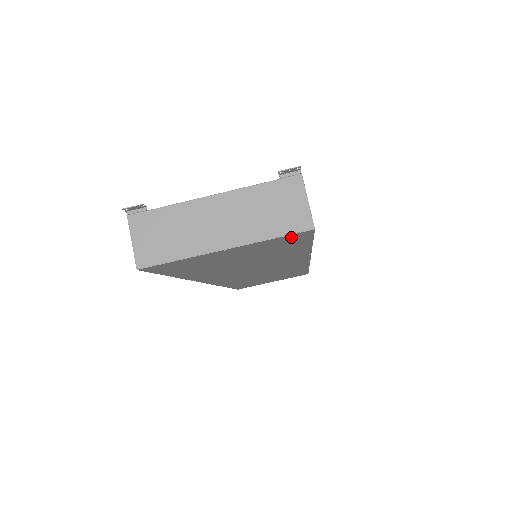
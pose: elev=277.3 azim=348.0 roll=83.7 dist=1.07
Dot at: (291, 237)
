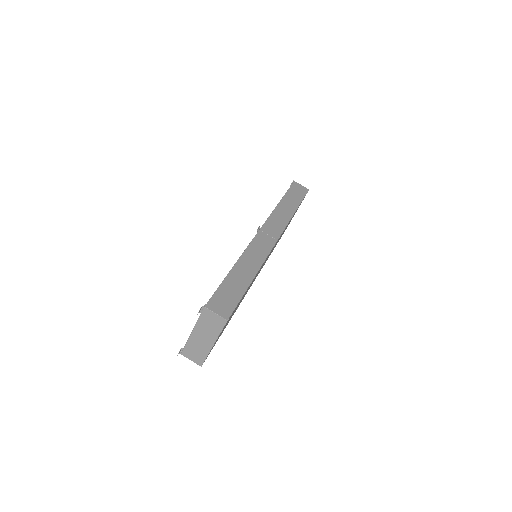
Dot at: occluded
